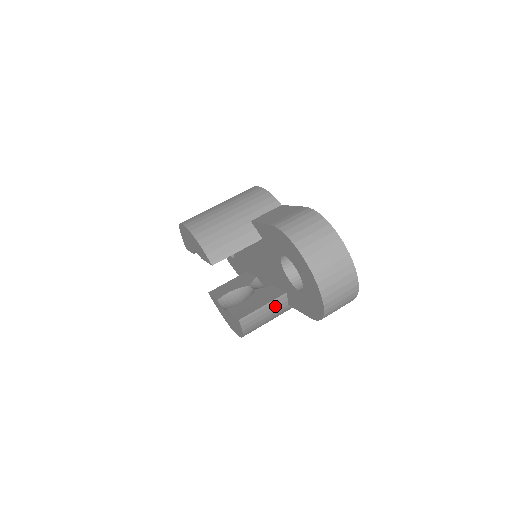
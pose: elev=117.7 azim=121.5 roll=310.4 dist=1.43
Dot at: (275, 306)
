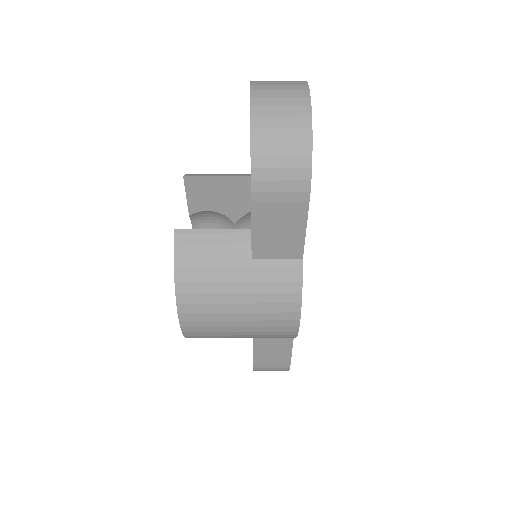
Dot at: (230, 243)
